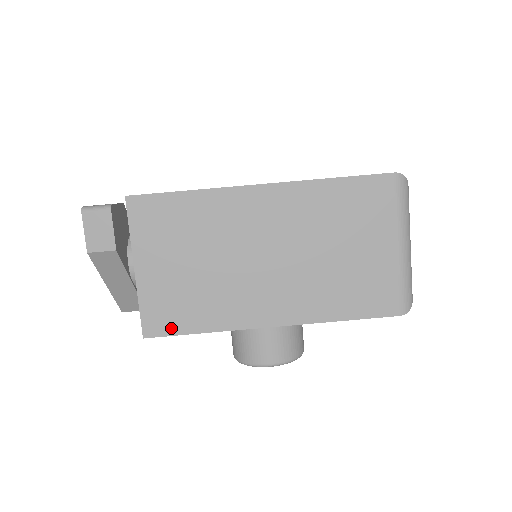
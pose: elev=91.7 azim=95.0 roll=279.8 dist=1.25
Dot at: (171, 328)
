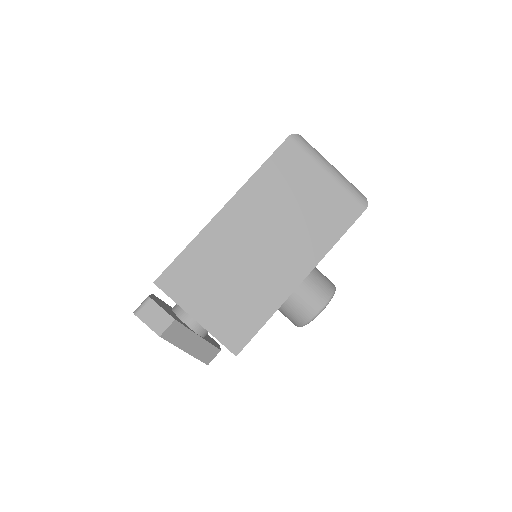
Dot at: (247, 335)
